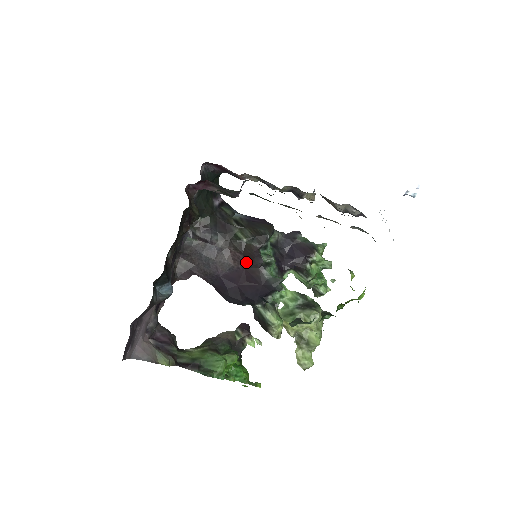
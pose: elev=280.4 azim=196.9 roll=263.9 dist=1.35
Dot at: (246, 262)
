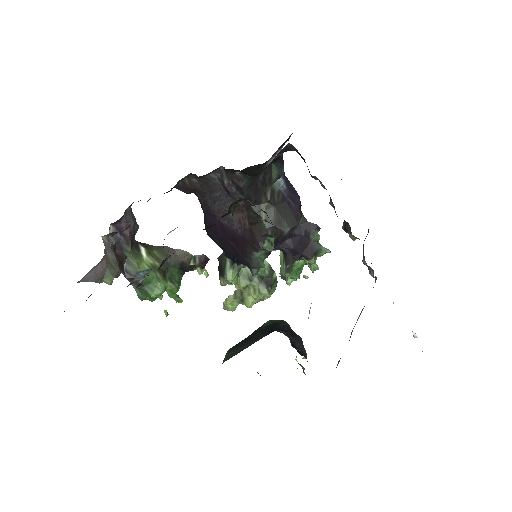
Dot at: (247, 235)
